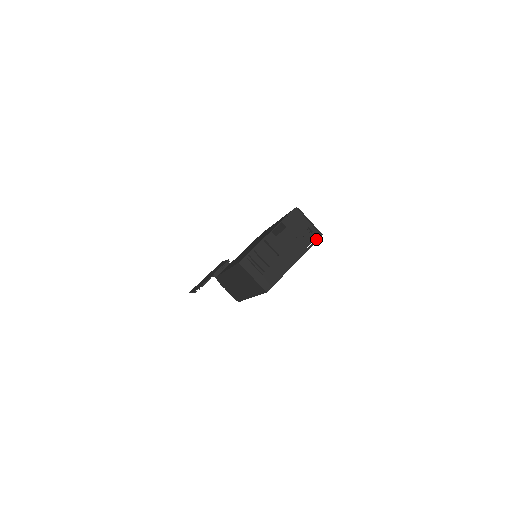
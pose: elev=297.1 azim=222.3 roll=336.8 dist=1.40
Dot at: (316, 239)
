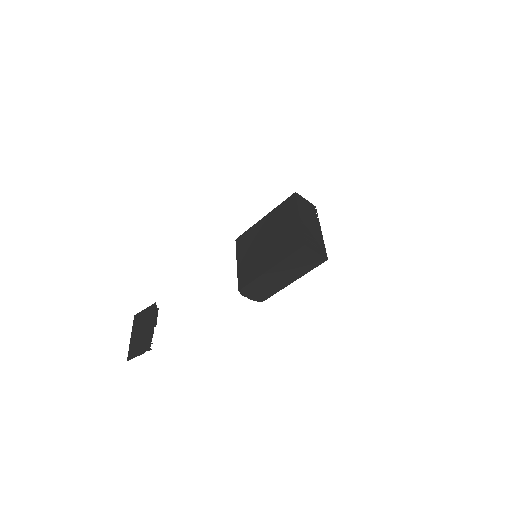
Dot at: (316, 211)
